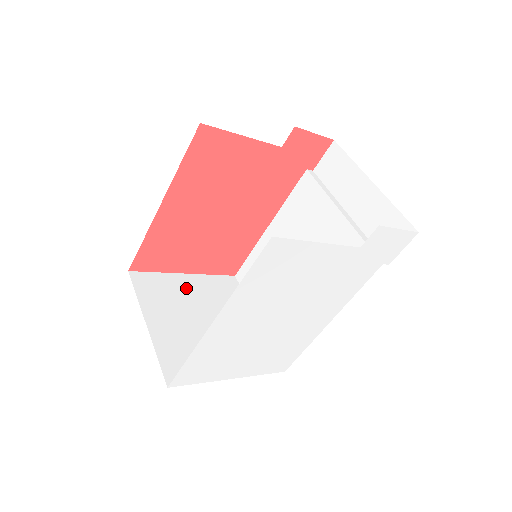
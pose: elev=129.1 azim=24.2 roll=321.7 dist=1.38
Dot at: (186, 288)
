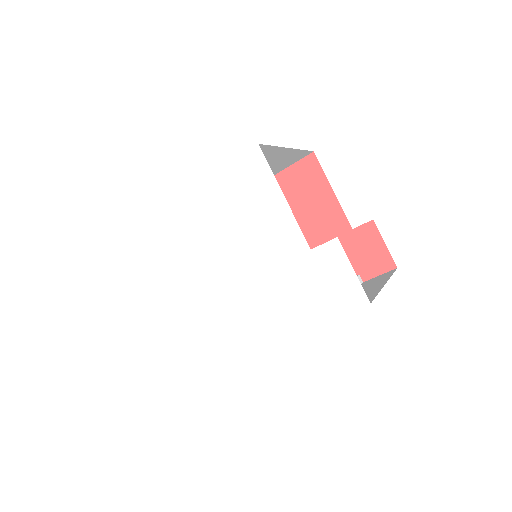
Dot at: occluded
